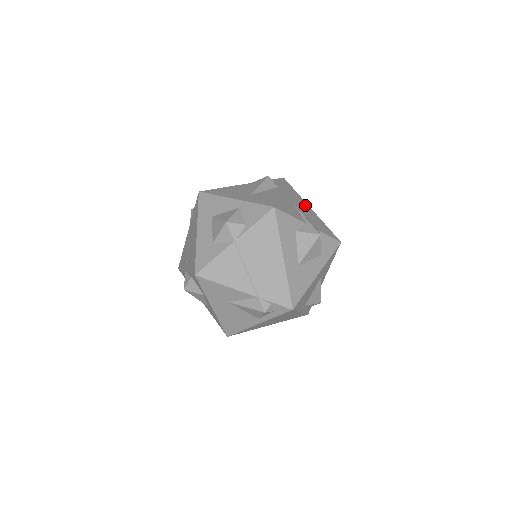
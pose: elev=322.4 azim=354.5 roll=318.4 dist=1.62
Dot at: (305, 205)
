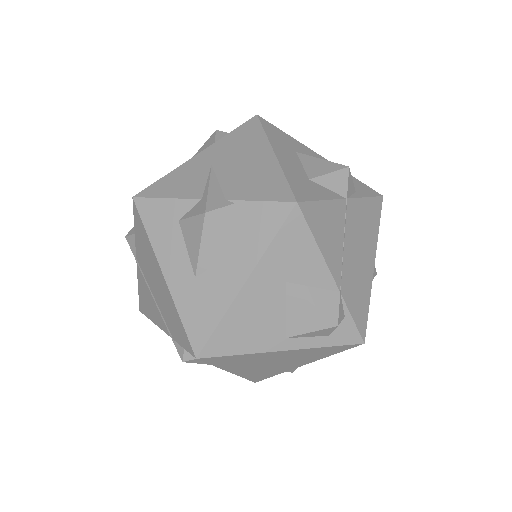
Dot at: (257, 152)
